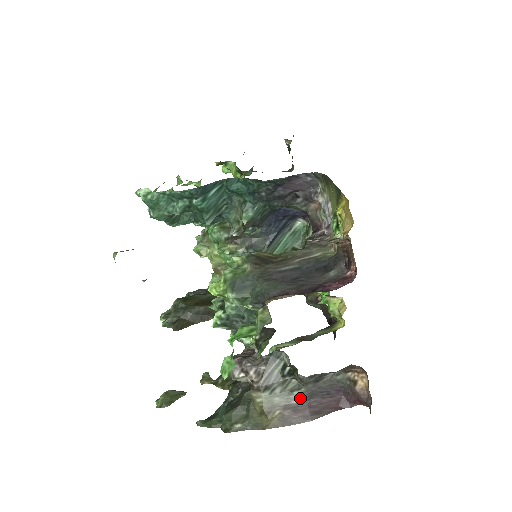
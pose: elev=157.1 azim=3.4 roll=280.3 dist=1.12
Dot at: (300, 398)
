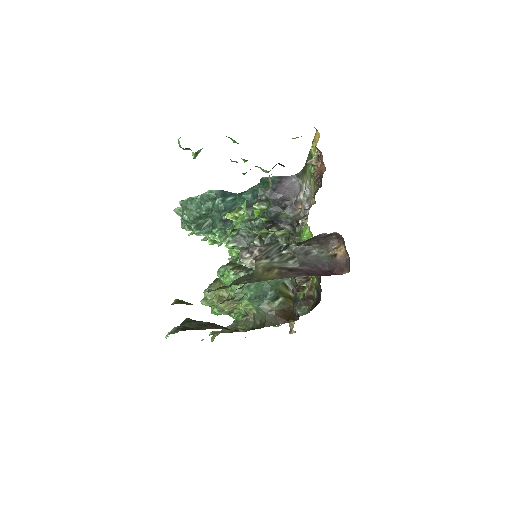
Dot at: (294, 265)
